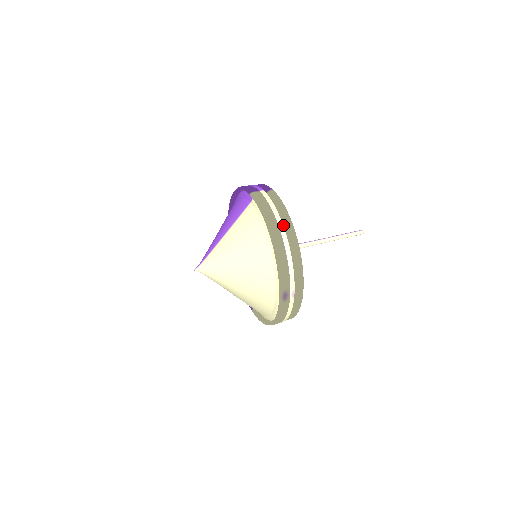
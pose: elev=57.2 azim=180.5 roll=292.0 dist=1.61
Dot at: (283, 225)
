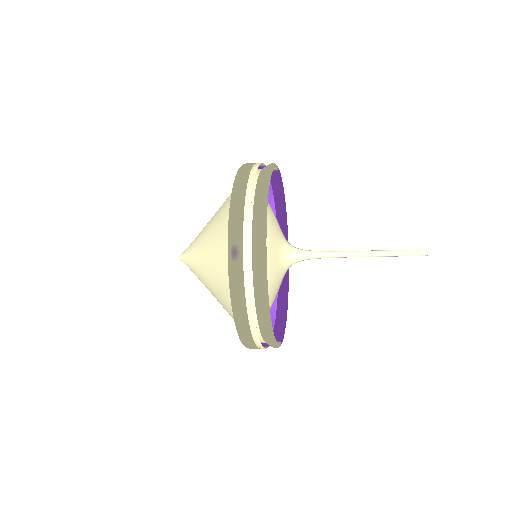
Dot at: (259, 176)
